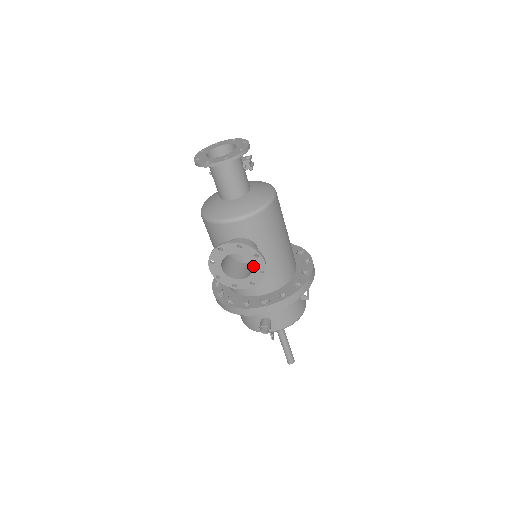
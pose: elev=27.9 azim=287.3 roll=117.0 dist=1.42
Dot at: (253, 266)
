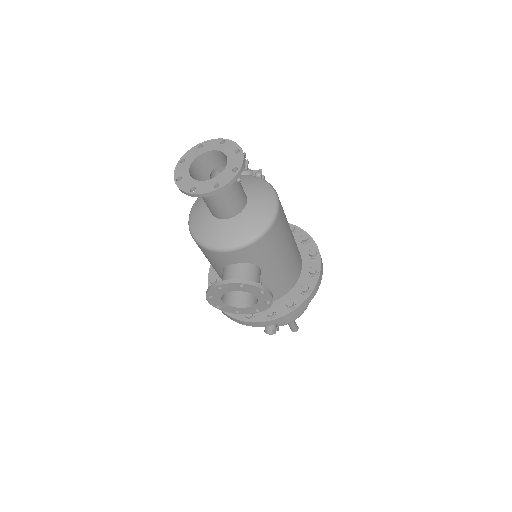
Dot at: (258, 299)
